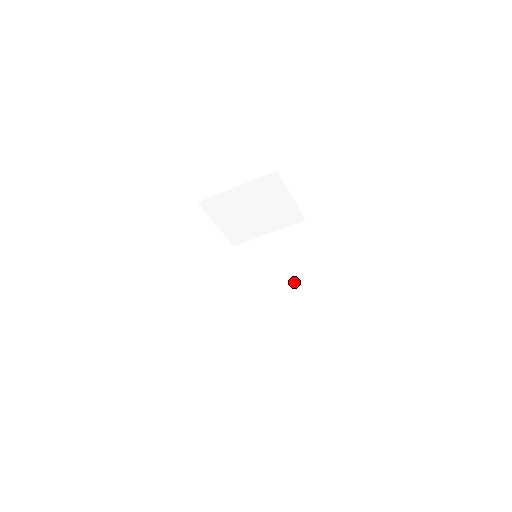
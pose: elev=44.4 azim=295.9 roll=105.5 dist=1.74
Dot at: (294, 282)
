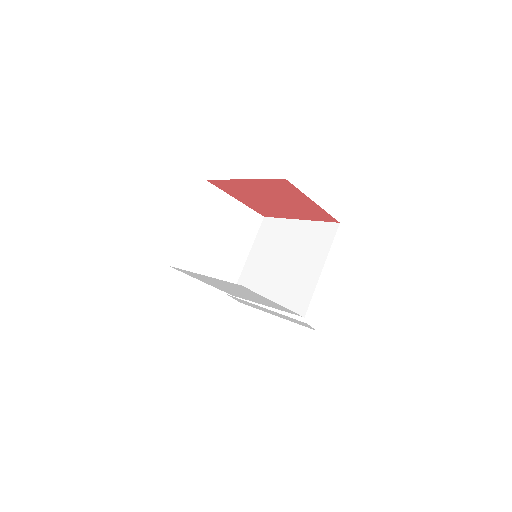
Dot at: (305, 244)
